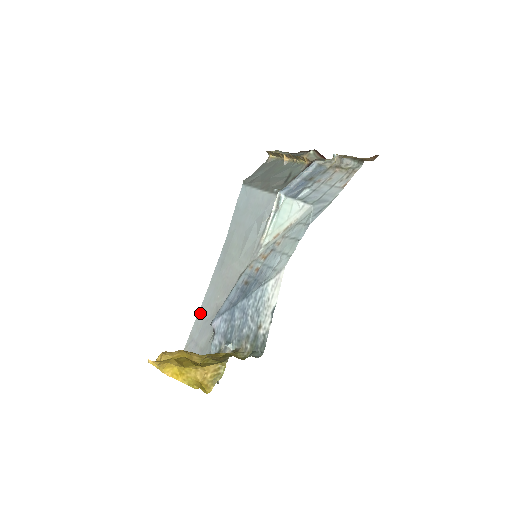
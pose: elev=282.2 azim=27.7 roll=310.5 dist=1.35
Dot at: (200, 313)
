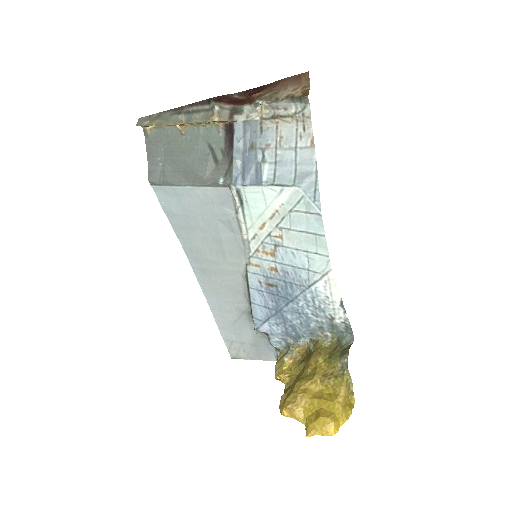
Dot at: (218, 319)
